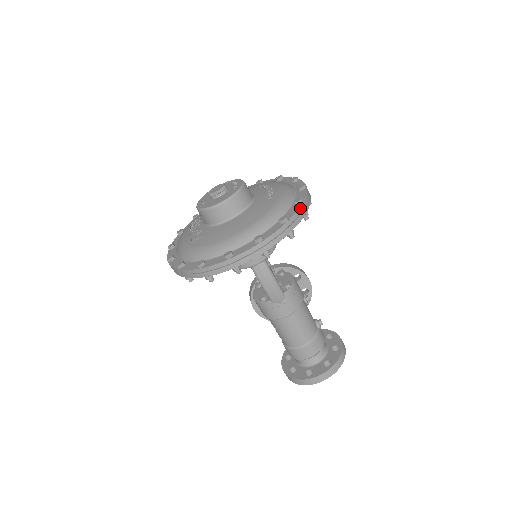
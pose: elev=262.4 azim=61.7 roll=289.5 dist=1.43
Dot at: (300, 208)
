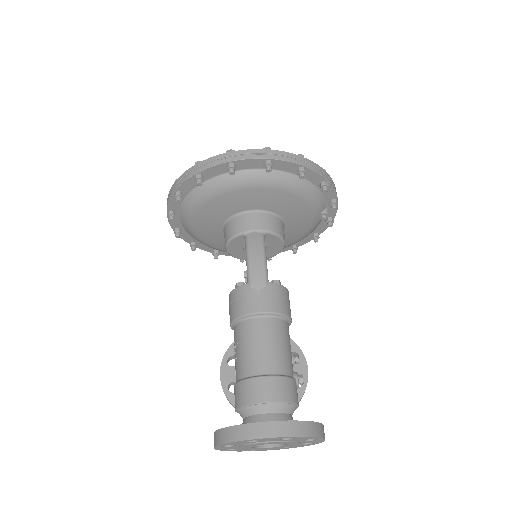
Dot at: (321, 168)
